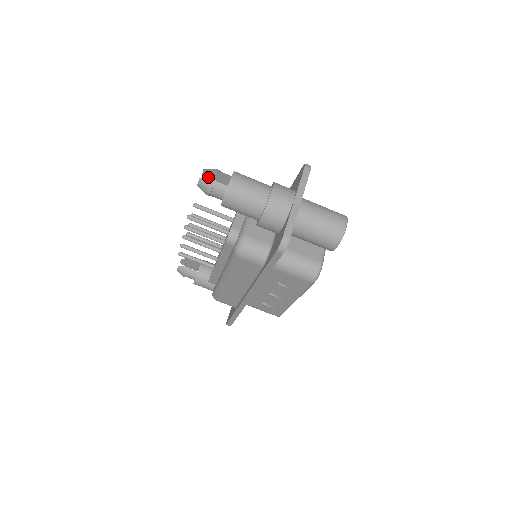
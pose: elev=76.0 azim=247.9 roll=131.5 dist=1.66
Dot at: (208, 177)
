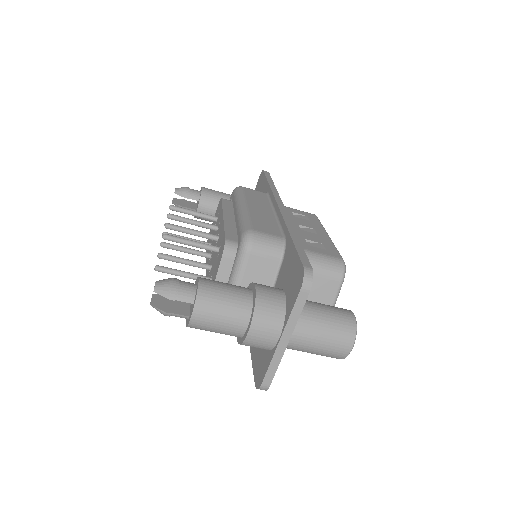
Dot at: occluded
